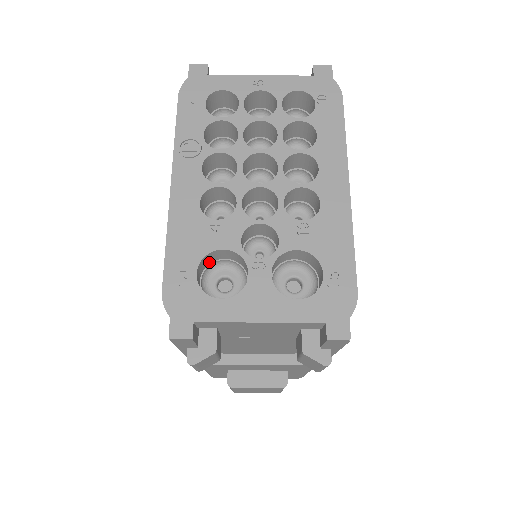
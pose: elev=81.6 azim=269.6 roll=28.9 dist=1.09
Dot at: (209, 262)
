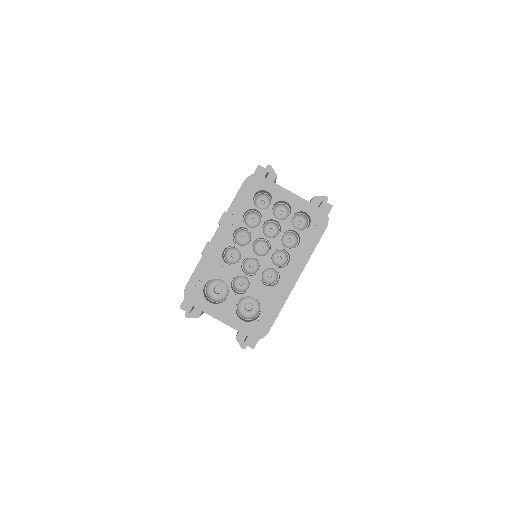
Dot at: (215, 278)
